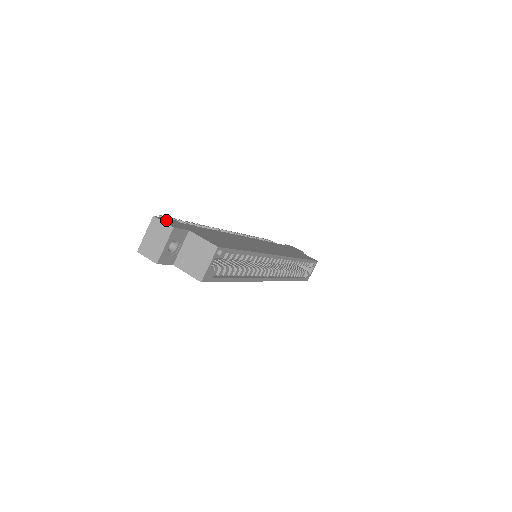
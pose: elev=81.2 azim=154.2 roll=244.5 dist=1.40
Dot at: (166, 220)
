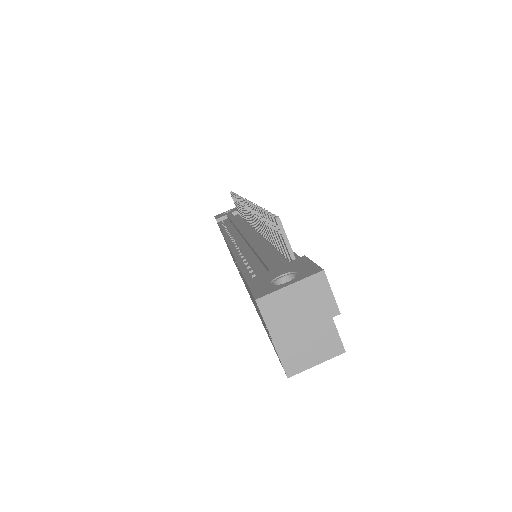
Dot at: occluded
